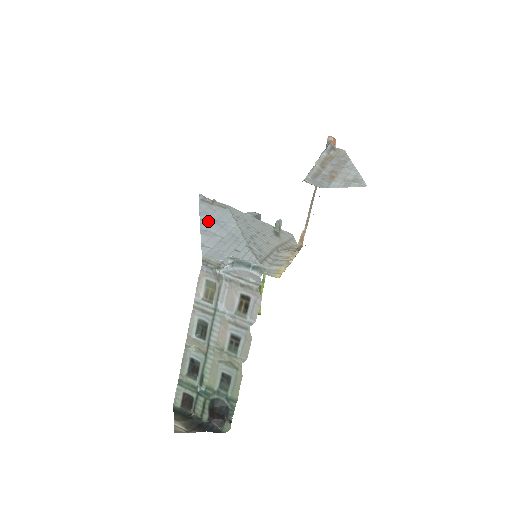
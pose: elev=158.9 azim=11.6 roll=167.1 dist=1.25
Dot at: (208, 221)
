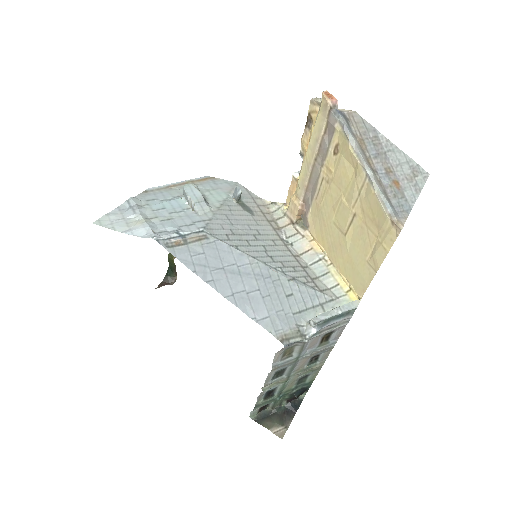
Dot at: (218, 278)
